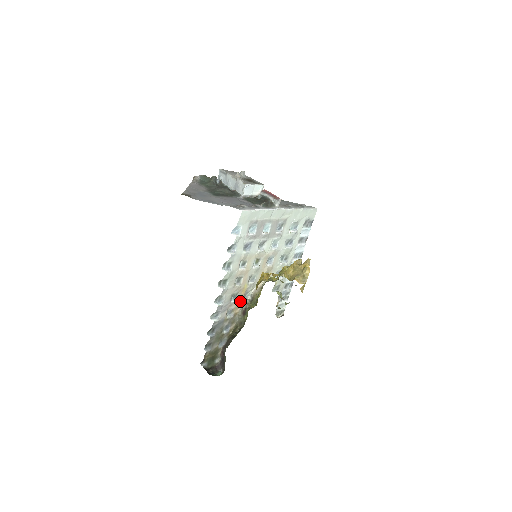
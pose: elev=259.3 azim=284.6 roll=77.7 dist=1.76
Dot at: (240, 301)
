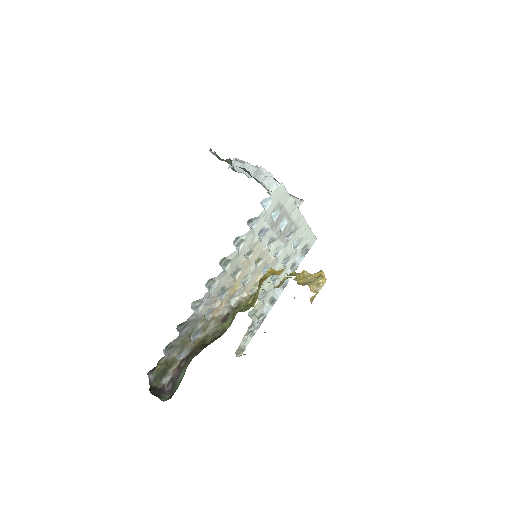
Dot at: (224, 303)
